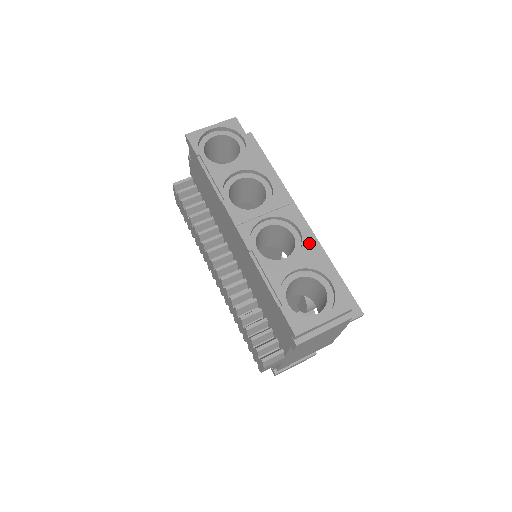
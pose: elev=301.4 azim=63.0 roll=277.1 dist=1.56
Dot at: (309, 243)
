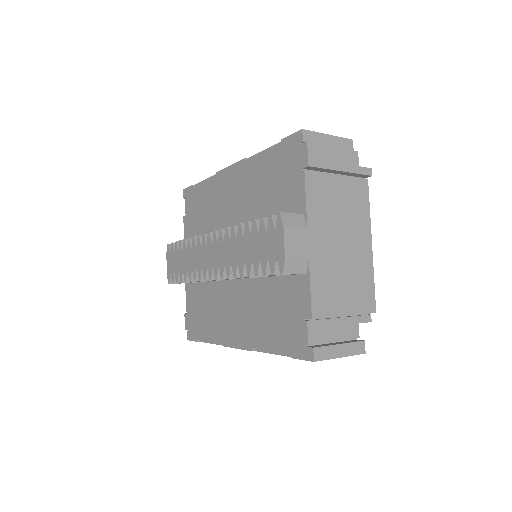
Dot at: occluded
